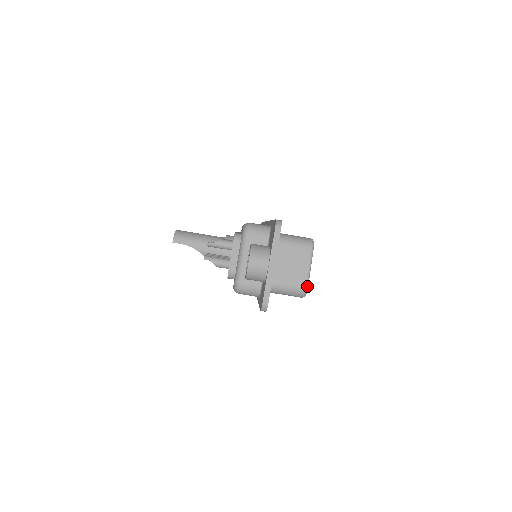
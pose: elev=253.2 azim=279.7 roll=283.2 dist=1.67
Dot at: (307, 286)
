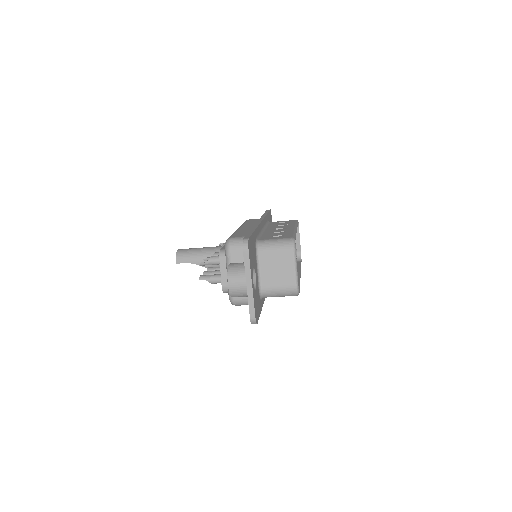
Dot at: (297, 286)
